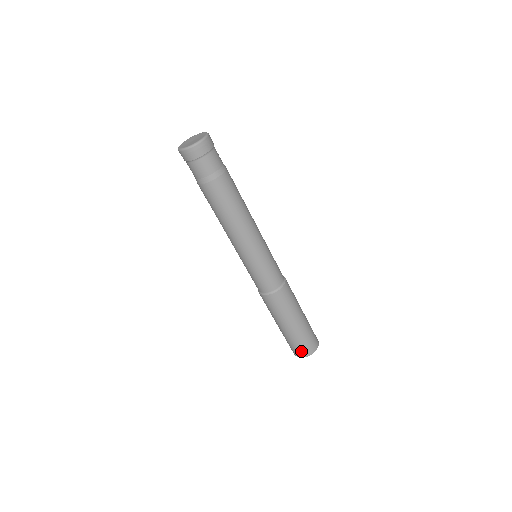
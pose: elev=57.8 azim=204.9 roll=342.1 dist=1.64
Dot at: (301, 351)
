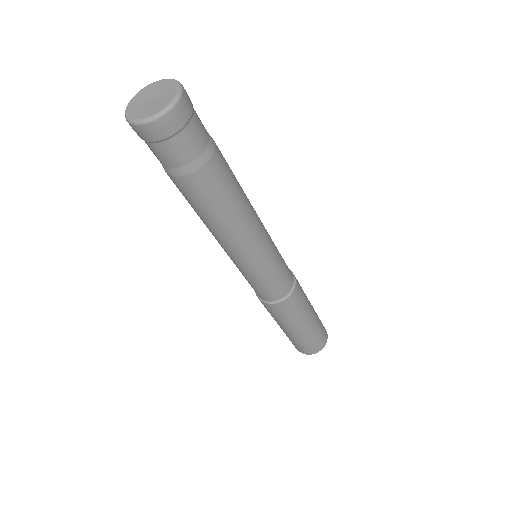
Dot at: (303, 350)
